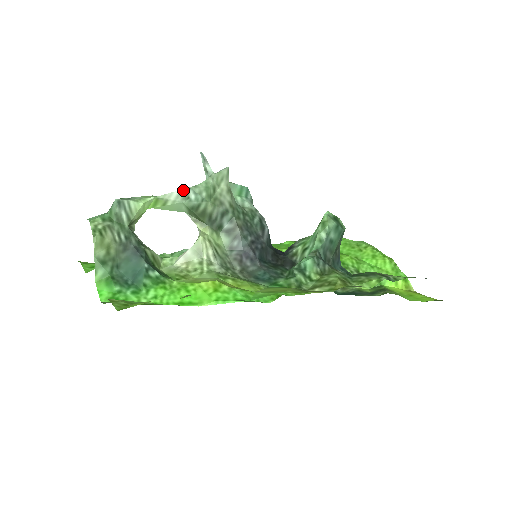
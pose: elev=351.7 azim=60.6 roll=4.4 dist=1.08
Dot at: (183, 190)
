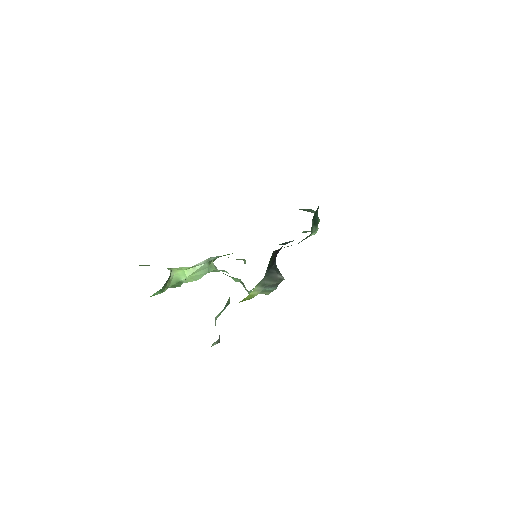
Dot at: (207, 260)
